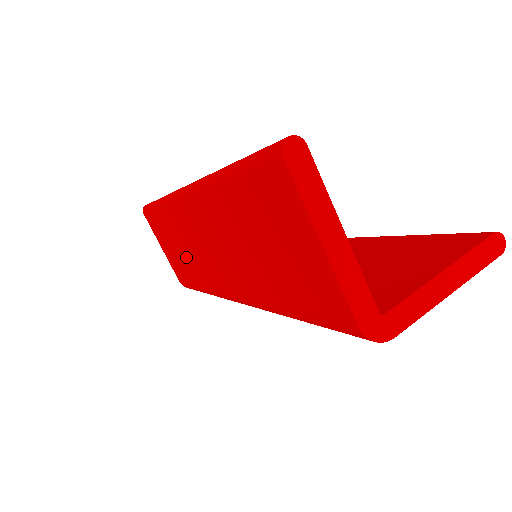
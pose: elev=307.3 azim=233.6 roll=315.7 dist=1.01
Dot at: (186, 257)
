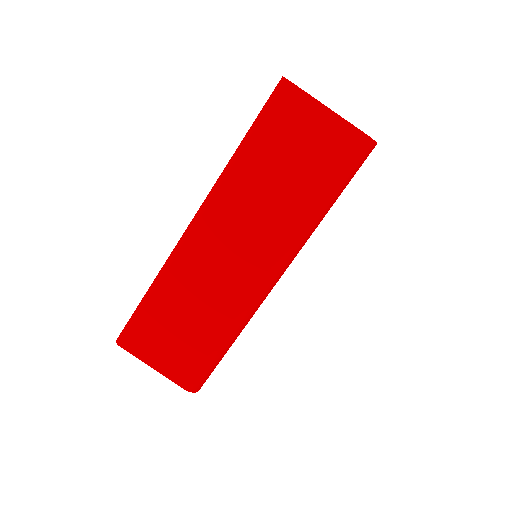
Dot at: (199, 314)
